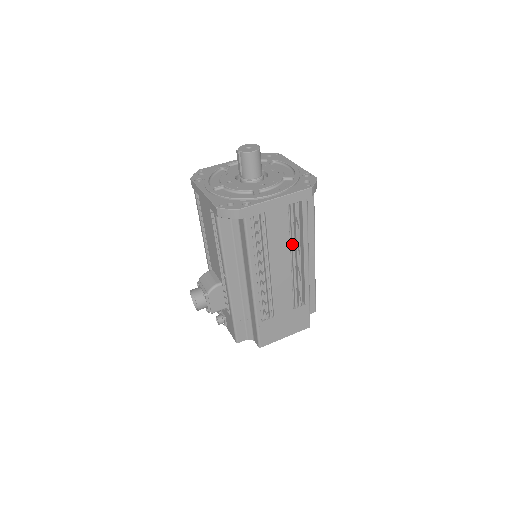
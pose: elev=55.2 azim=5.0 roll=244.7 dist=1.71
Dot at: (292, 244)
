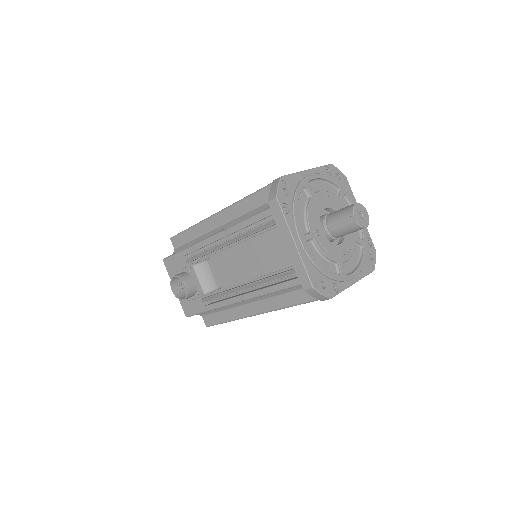
Dot at: occluded
